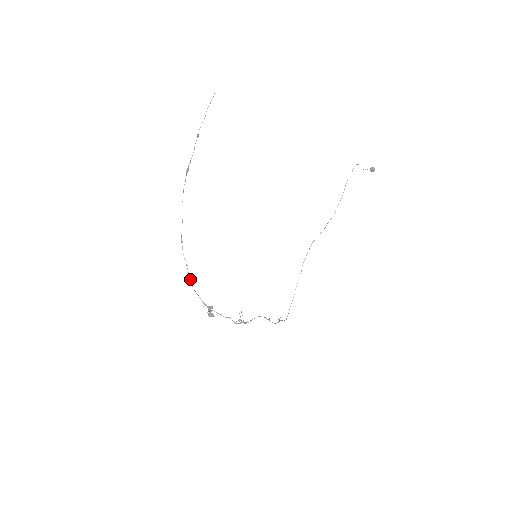
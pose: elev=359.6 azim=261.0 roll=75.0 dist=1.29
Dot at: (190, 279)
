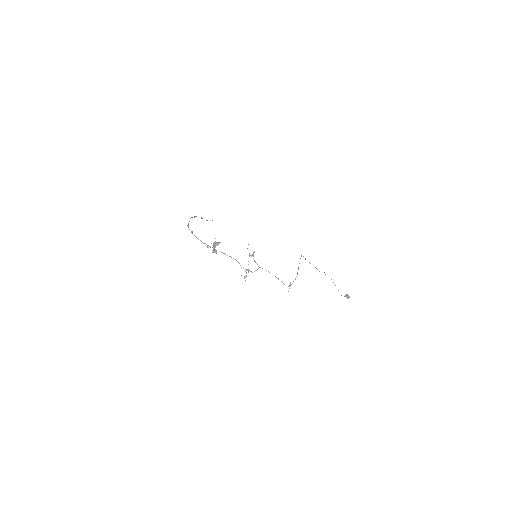
Dot at: (195, 236)
